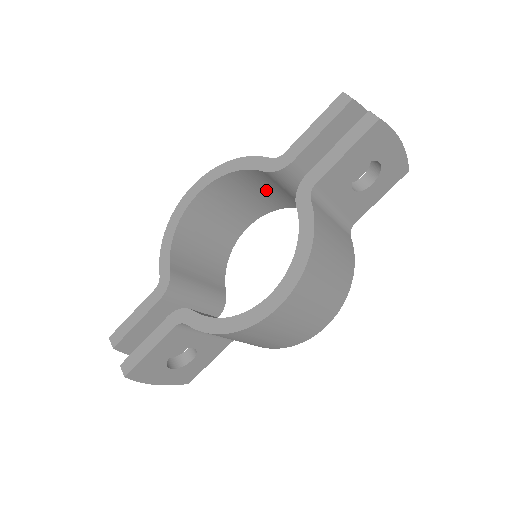
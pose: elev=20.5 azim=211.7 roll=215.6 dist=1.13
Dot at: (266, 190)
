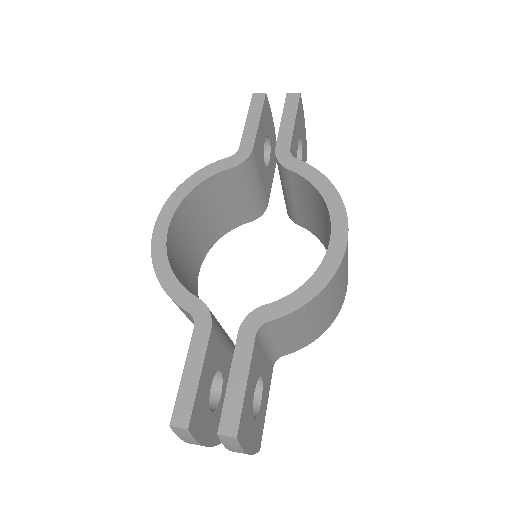
Dot at: (217, 208)
